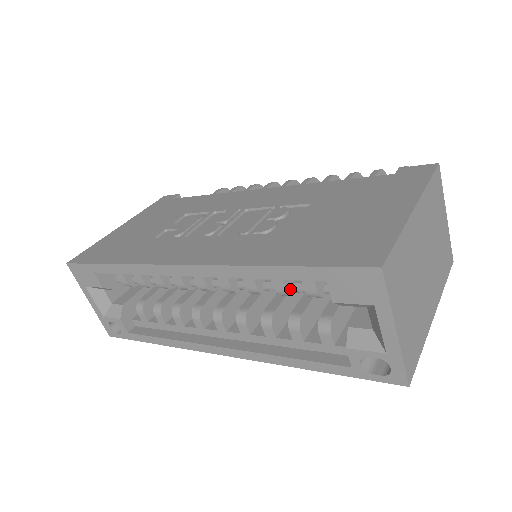
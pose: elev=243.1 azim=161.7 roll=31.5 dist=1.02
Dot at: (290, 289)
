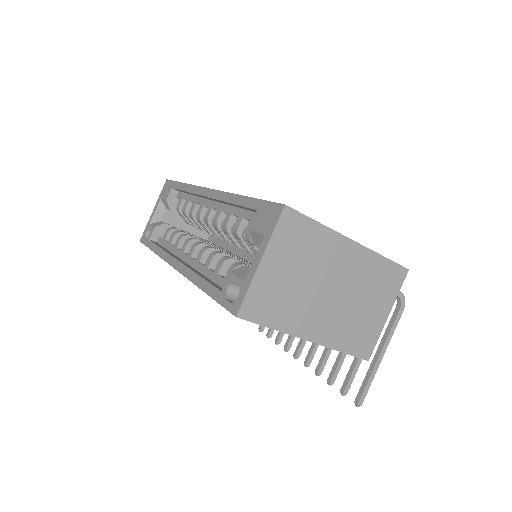
Dot at: (242, 232)
